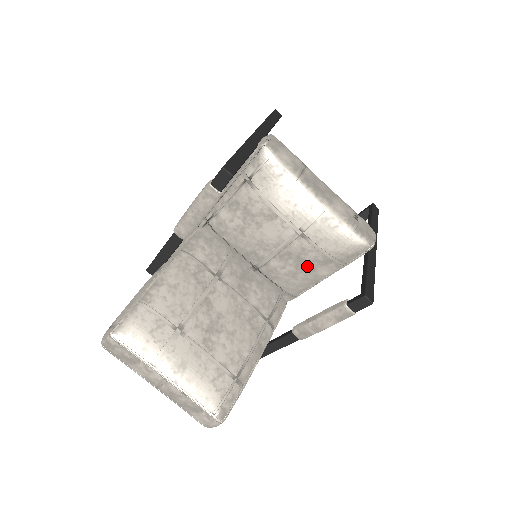
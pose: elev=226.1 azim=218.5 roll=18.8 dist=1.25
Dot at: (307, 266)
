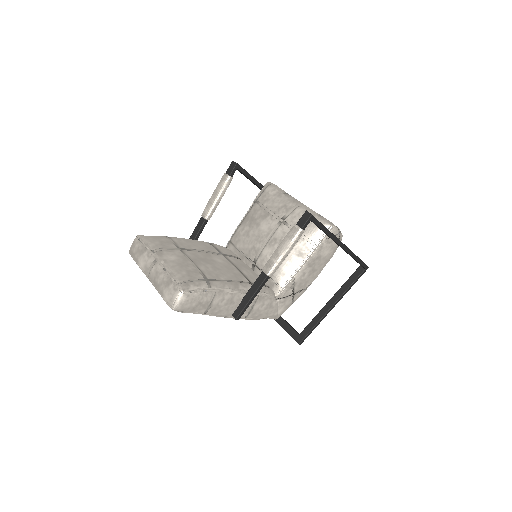
Dot at: occluded
